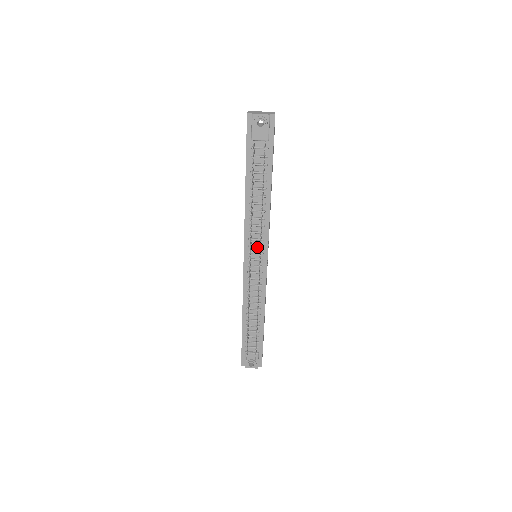
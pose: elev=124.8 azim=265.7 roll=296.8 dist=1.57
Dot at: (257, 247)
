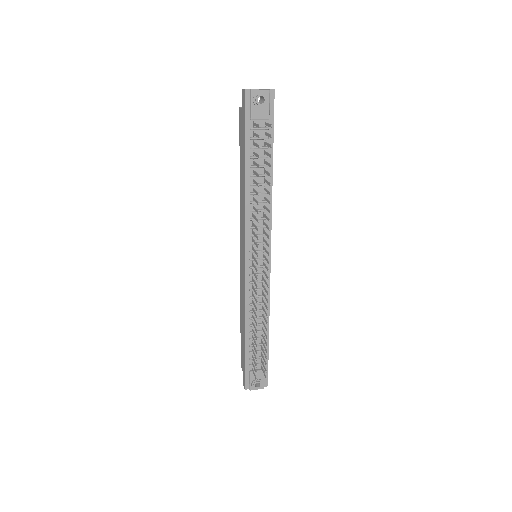
Dot at: (259, 244)
